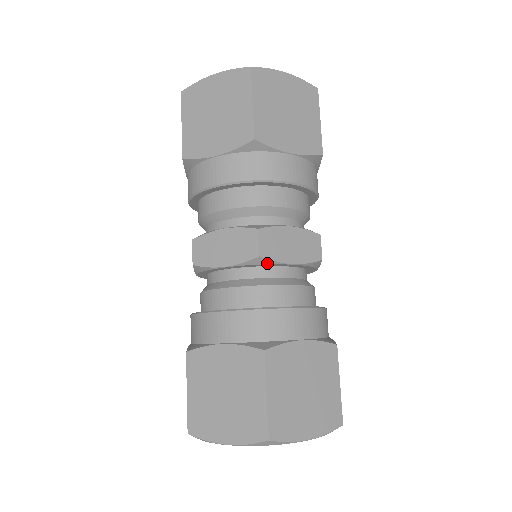
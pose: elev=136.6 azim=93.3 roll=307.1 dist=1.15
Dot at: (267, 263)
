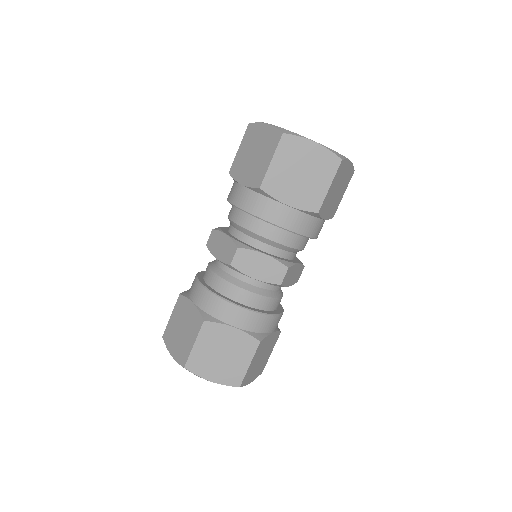
Dot at: (236, 270)
